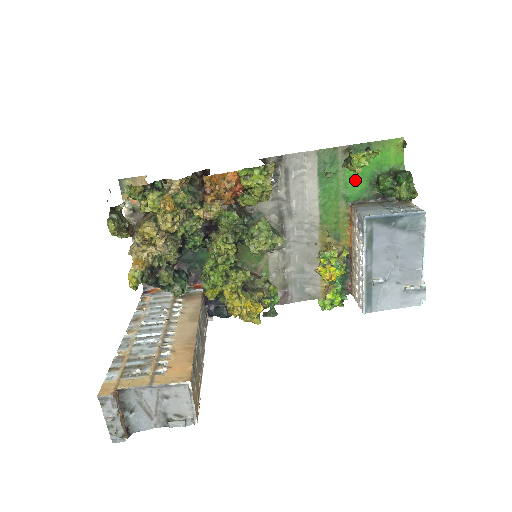
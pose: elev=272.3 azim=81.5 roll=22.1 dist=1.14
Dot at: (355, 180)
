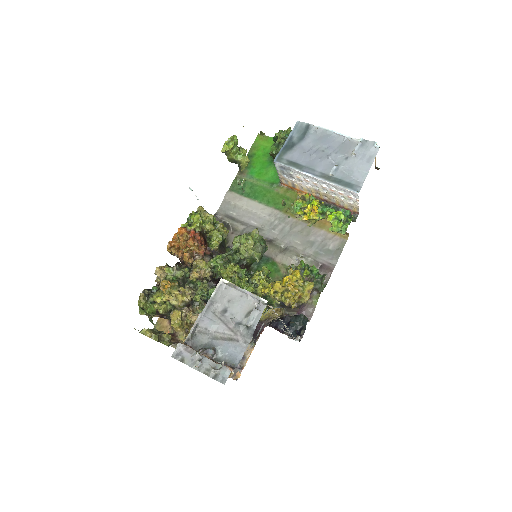
Dot at: (266, 174)
